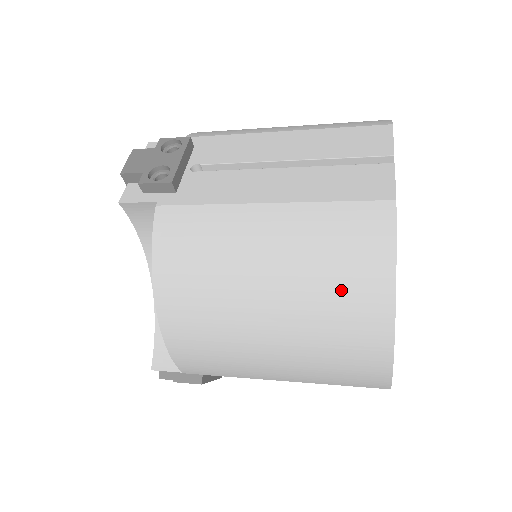
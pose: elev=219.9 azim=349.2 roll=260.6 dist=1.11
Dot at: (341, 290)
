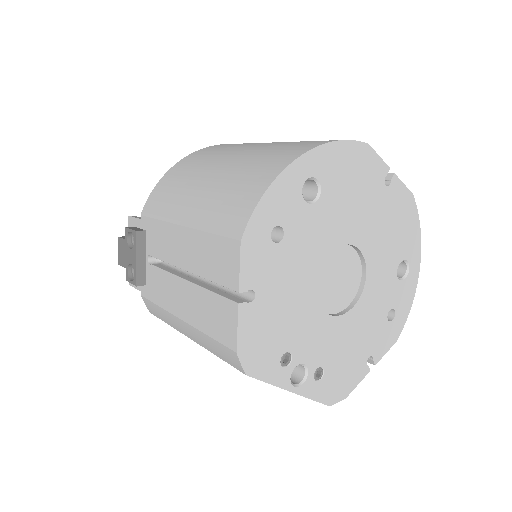
Dot at: (288, 147)
